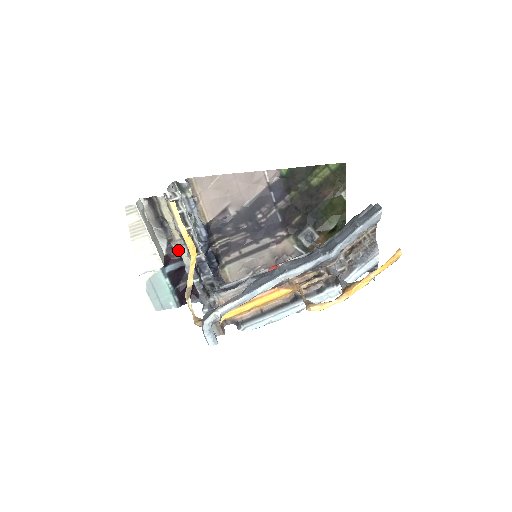
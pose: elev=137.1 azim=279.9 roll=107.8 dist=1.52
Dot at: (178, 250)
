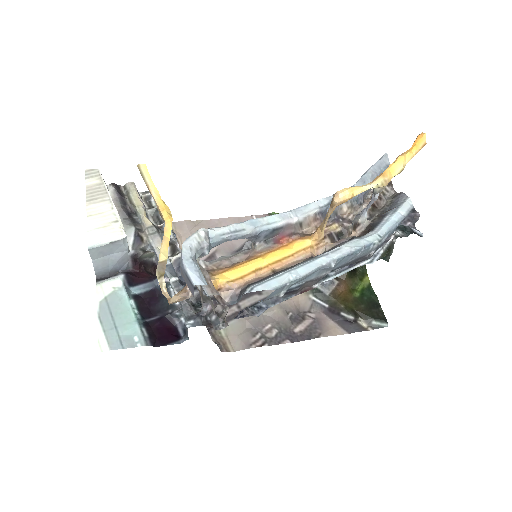
Dot at: (149, 240)
